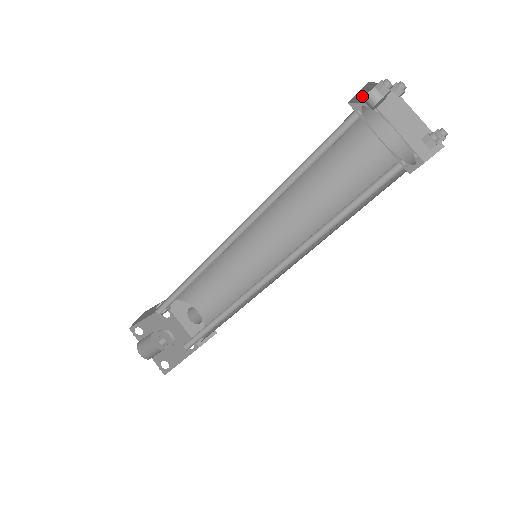
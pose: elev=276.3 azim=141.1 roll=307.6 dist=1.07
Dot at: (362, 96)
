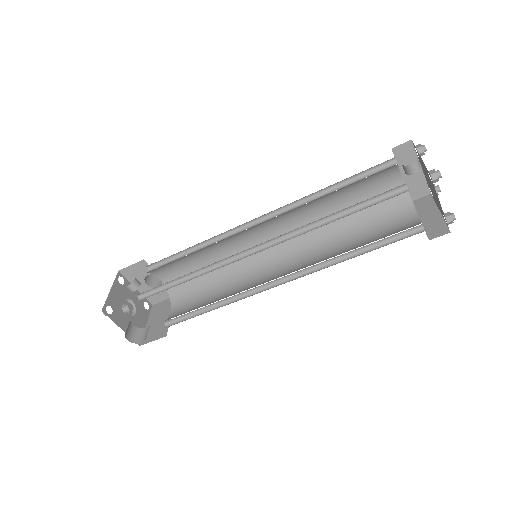
Dot at: (408, 169)
